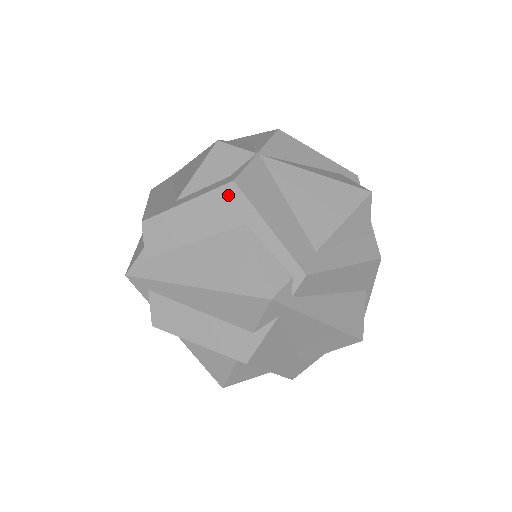
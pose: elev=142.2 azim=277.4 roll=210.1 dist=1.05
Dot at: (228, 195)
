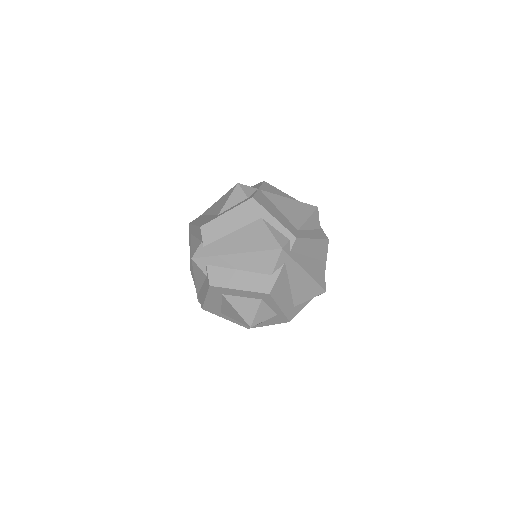
Dot at: (250, 205)
